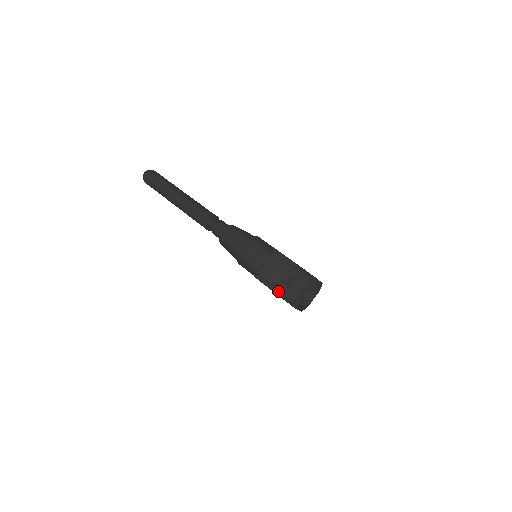
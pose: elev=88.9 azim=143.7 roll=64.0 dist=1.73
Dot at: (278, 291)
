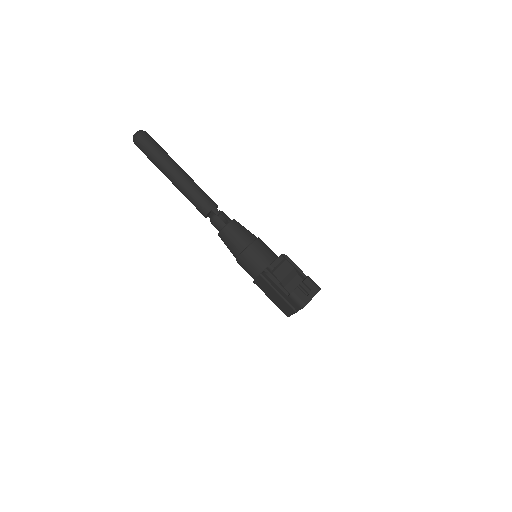
Dot at: (292, 294)
